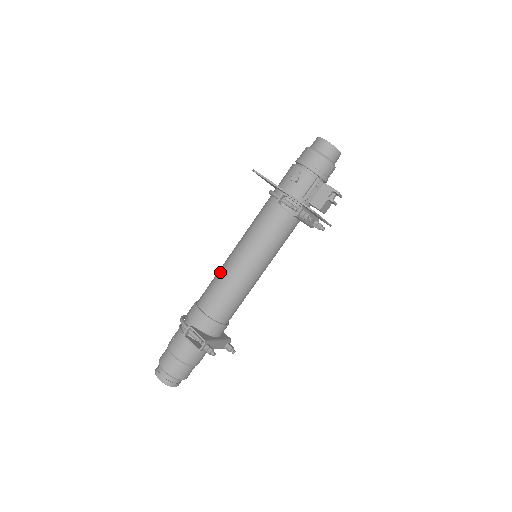
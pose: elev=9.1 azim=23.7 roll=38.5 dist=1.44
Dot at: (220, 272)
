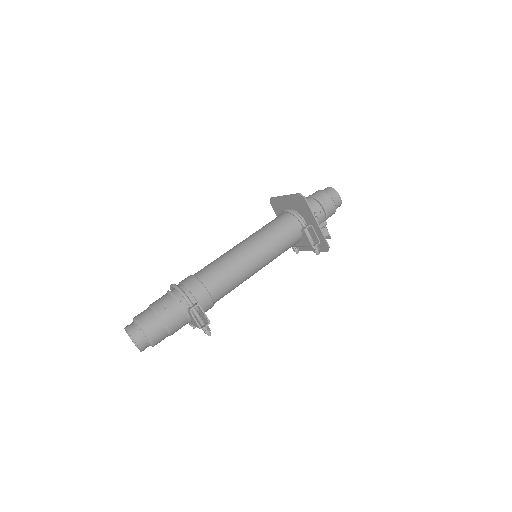
Dot at: (233, 261)
